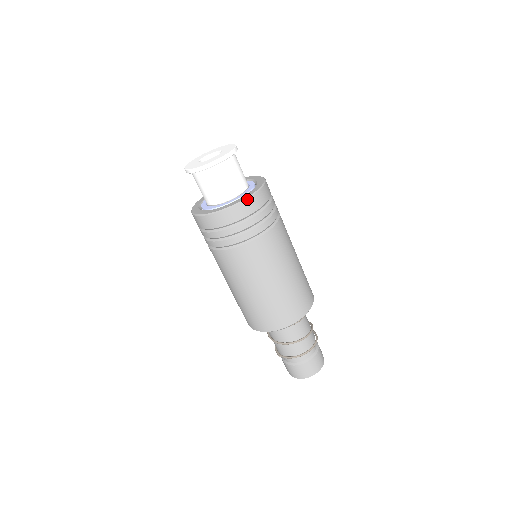
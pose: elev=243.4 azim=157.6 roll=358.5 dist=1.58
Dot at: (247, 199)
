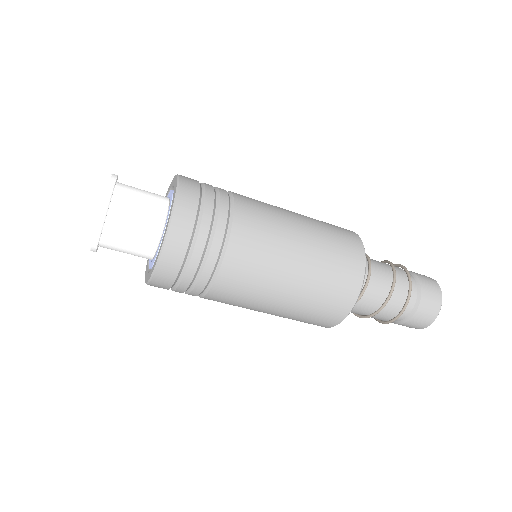
Dot at: (161, 254)
